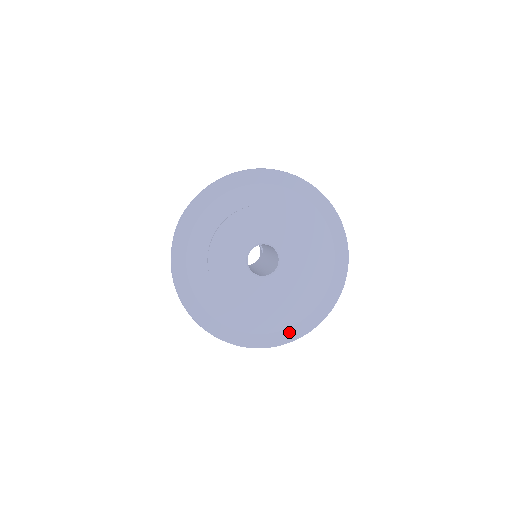
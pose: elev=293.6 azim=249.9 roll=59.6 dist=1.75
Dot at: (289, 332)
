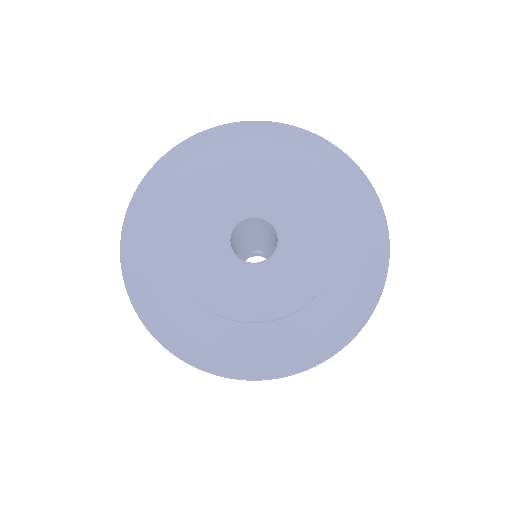
Dot at: (251, 362)
